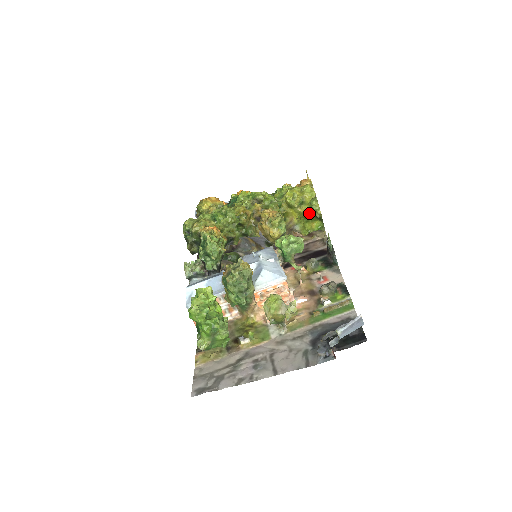
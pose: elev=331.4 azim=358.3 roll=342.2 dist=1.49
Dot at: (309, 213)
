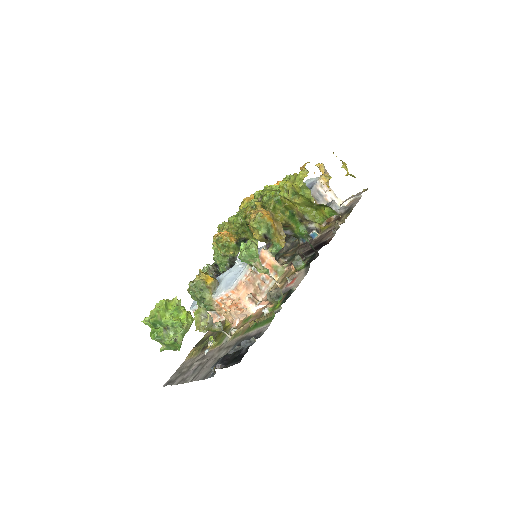
Dot at: (309, 202)
